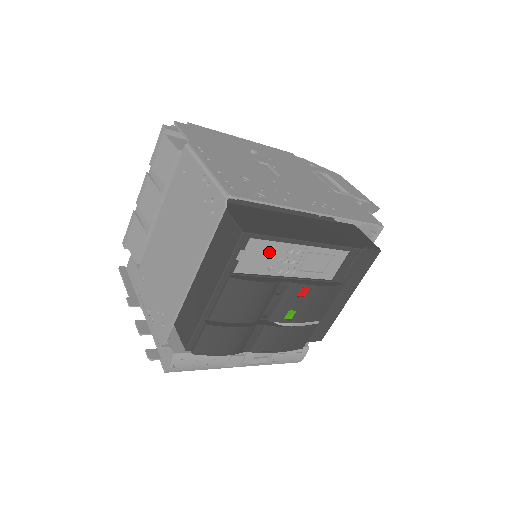
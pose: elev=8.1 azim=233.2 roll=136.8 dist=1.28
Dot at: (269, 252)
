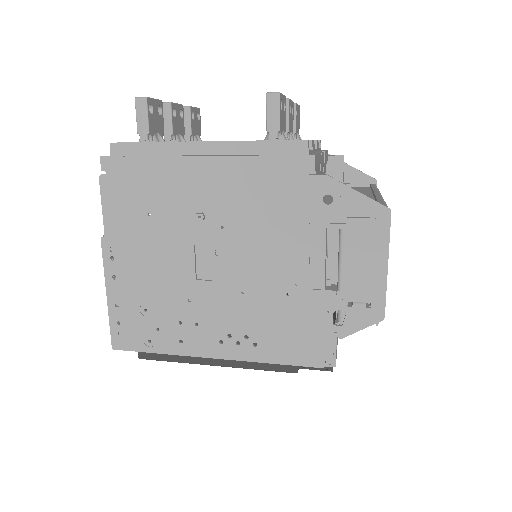
Dot at: occluded
